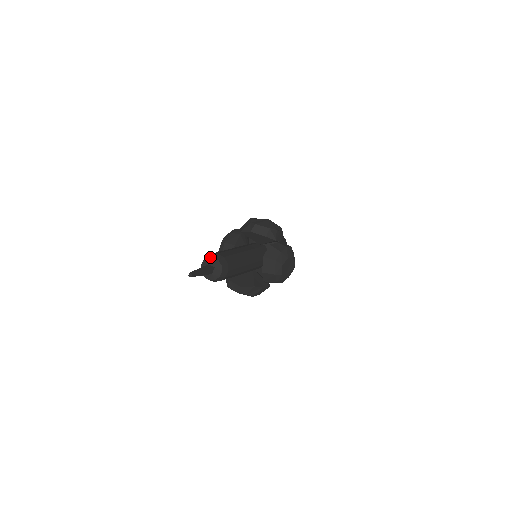
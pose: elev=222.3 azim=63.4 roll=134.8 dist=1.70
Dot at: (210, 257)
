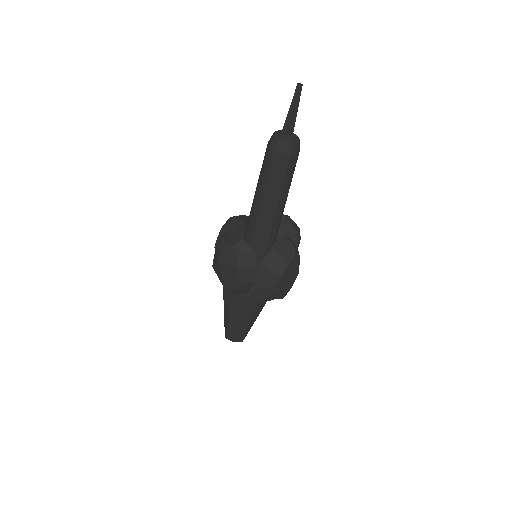
Dot at: occluded
